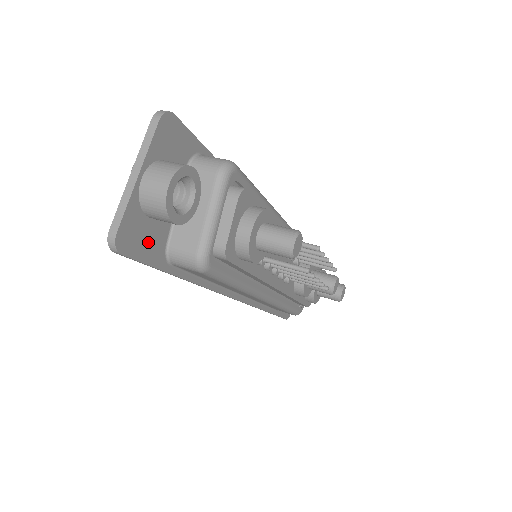
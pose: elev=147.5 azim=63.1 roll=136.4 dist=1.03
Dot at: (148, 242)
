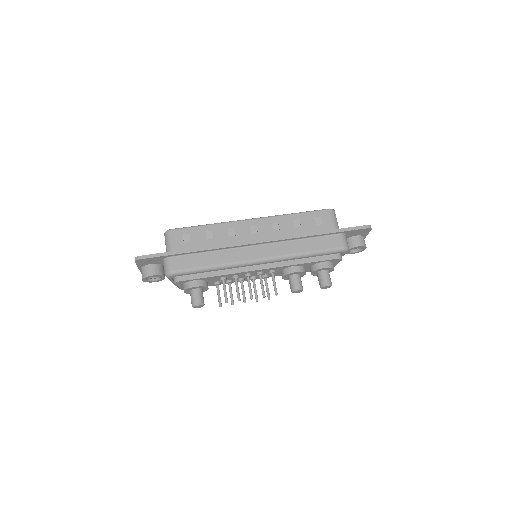
Dot at: occluded
